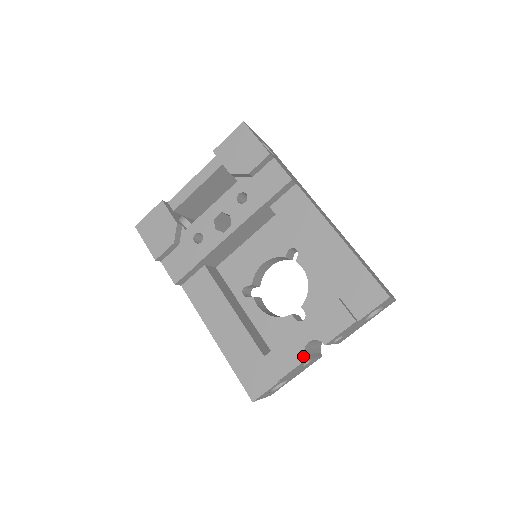
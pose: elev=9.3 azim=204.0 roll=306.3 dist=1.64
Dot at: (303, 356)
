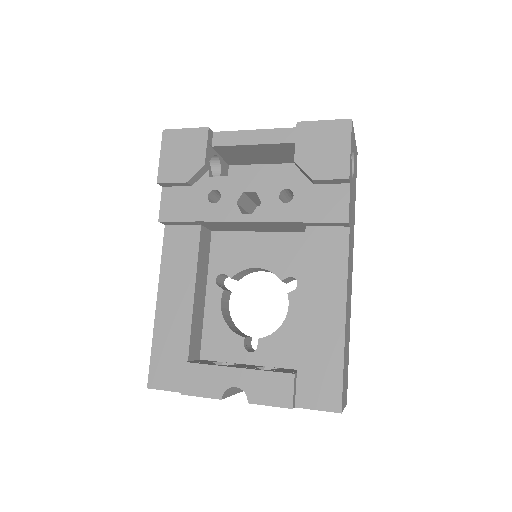
Dot at: (221, 394)
